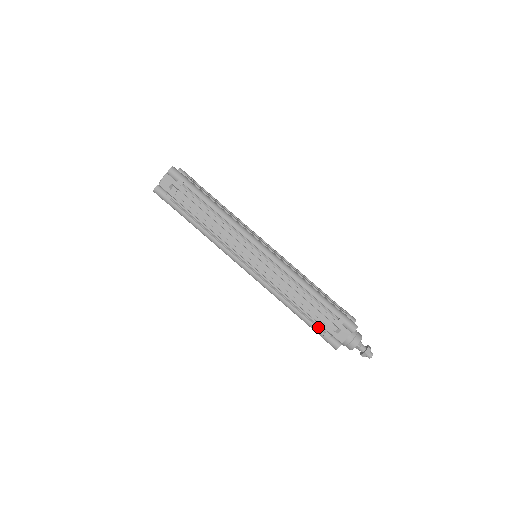
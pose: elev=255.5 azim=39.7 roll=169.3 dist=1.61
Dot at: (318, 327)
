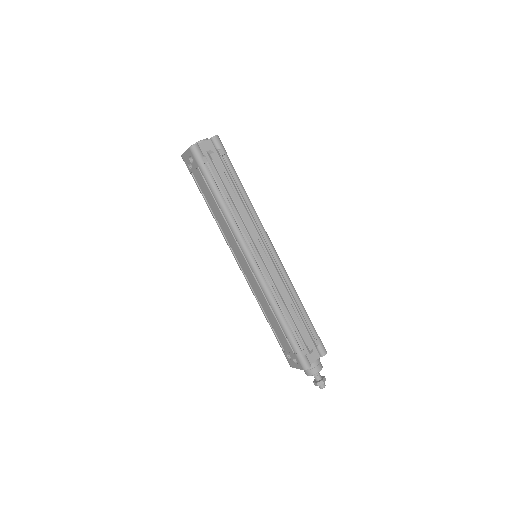
Dot at: (297, 342)
